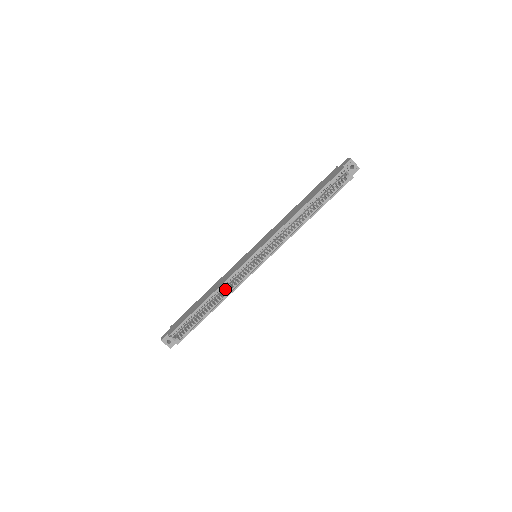
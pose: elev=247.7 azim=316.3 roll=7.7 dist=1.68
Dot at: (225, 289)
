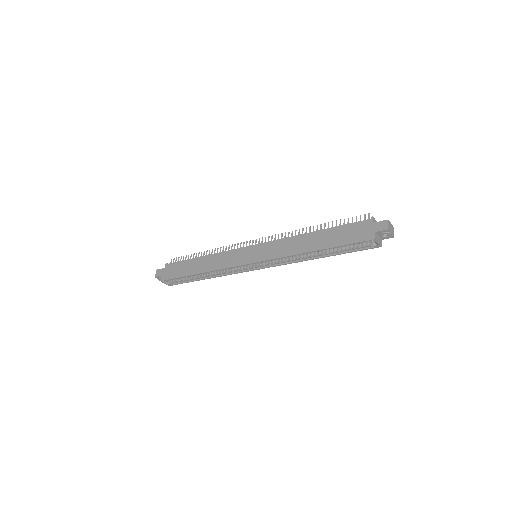
Dot at: occluded
